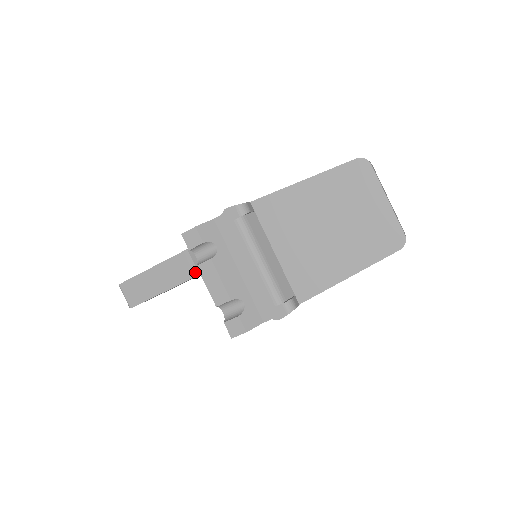
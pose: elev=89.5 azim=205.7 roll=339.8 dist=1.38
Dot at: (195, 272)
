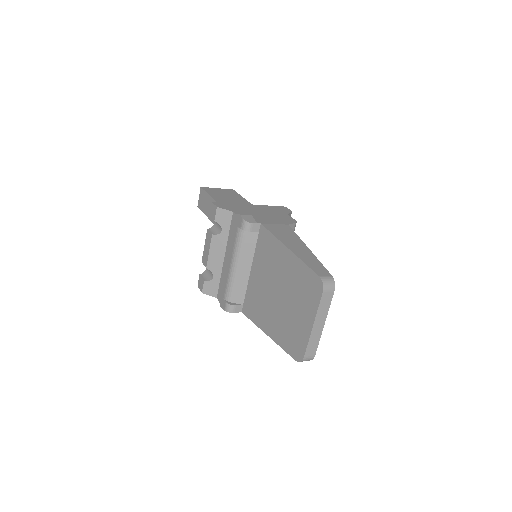
Dot at: occluded
